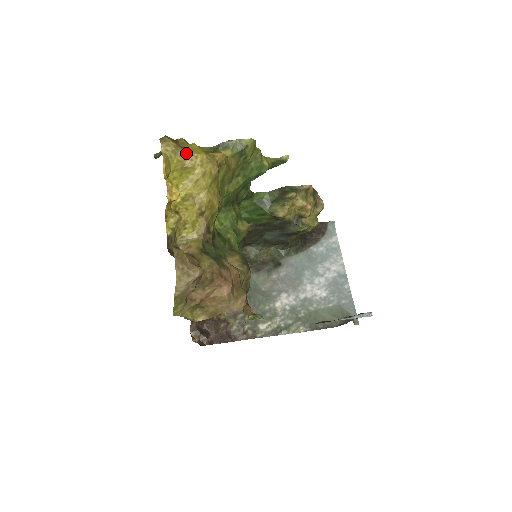
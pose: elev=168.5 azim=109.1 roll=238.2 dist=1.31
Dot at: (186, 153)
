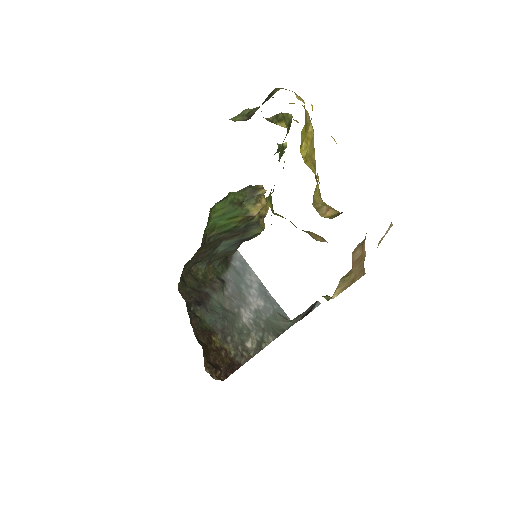
Dot at: occluded
